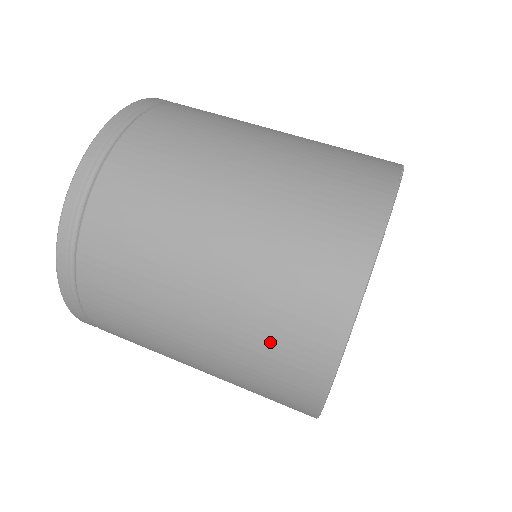
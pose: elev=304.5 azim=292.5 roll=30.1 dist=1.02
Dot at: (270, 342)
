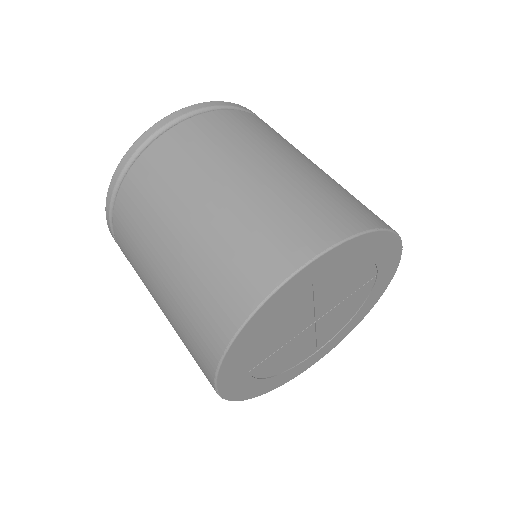
Dot at: (273, 222)
